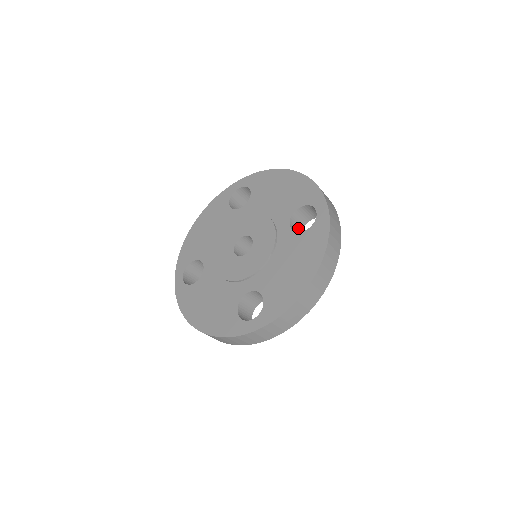
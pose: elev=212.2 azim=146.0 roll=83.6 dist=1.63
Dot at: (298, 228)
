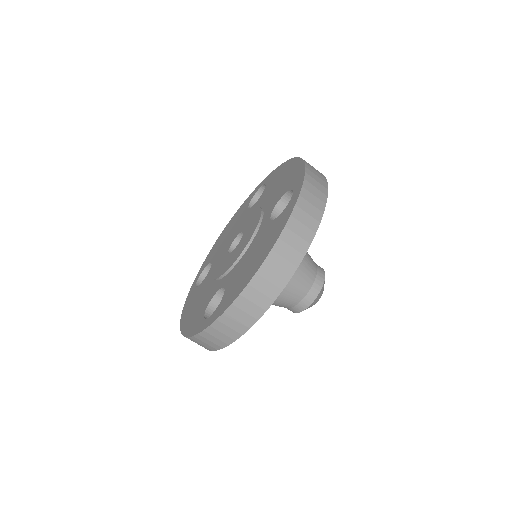
Dot at: occluded
